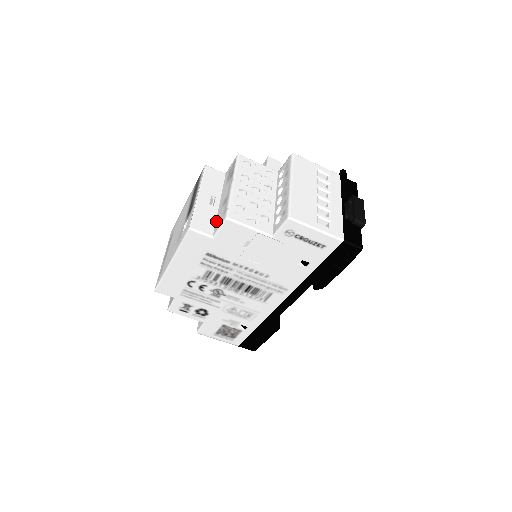
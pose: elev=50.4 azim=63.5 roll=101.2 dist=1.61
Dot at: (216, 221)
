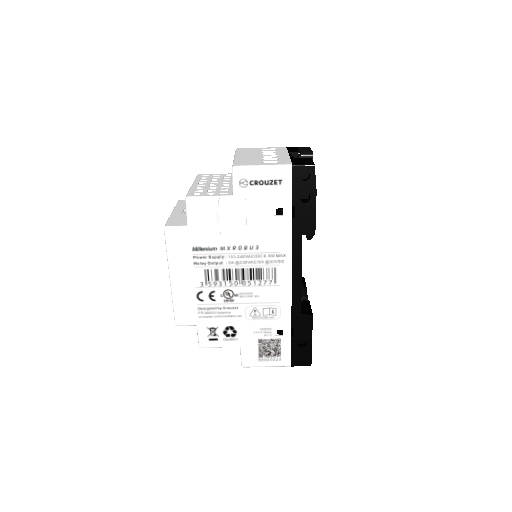
Dot at: occluded
